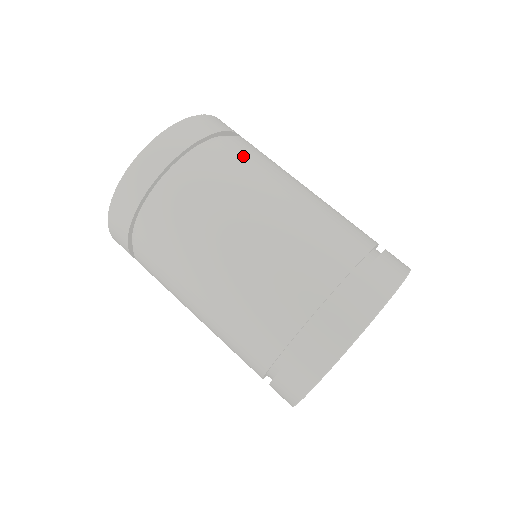
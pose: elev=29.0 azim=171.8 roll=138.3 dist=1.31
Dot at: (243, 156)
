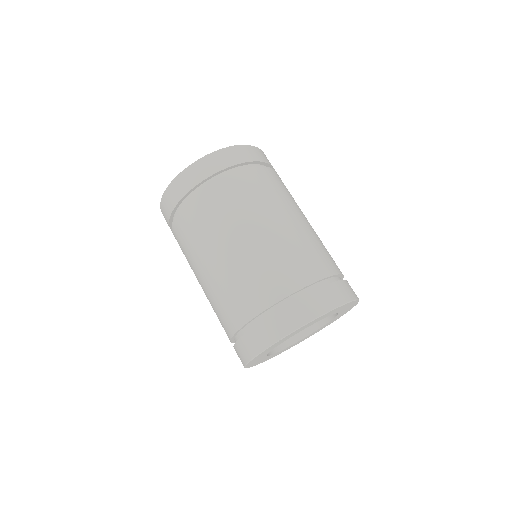
Dot at: (198, 218)
